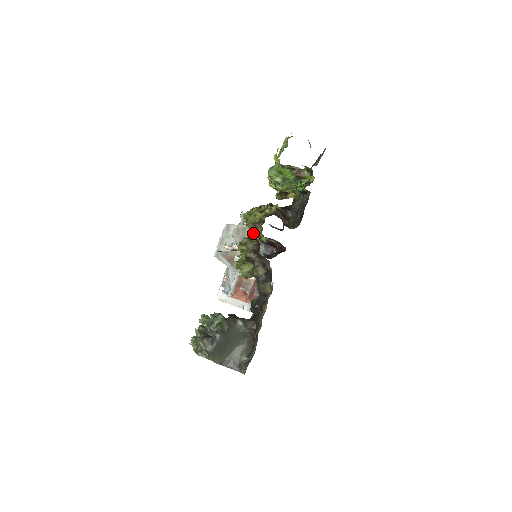
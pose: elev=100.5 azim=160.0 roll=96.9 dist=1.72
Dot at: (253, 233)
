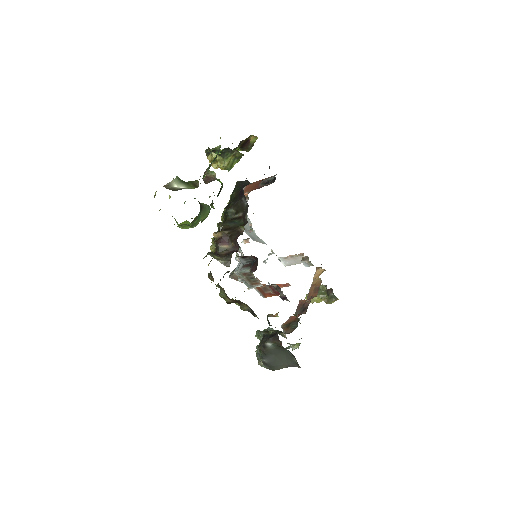
Dot at: occluded
